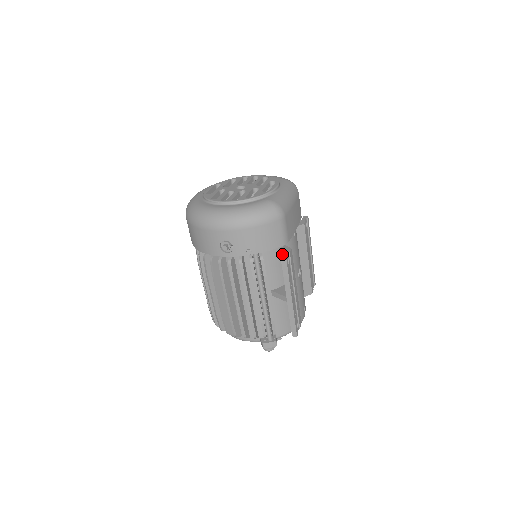
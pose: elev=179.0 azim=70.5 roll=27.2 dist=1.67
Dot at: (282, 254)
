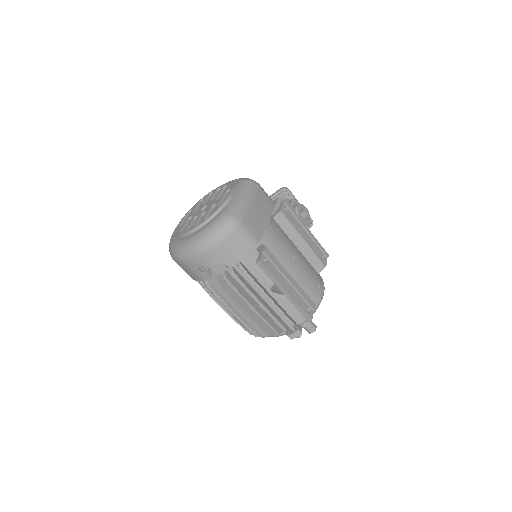
Dot at: occluded
